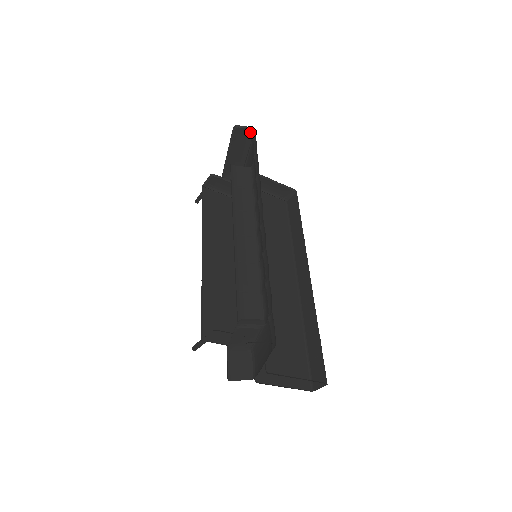
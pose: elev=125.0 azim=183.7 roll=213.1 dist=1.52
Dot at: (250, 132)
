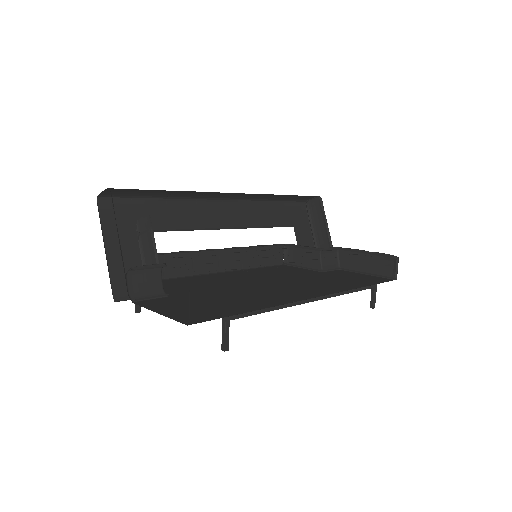
Dot at: (320, 203)
